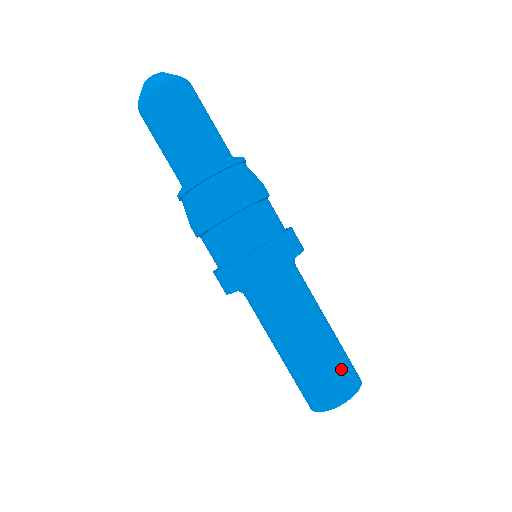
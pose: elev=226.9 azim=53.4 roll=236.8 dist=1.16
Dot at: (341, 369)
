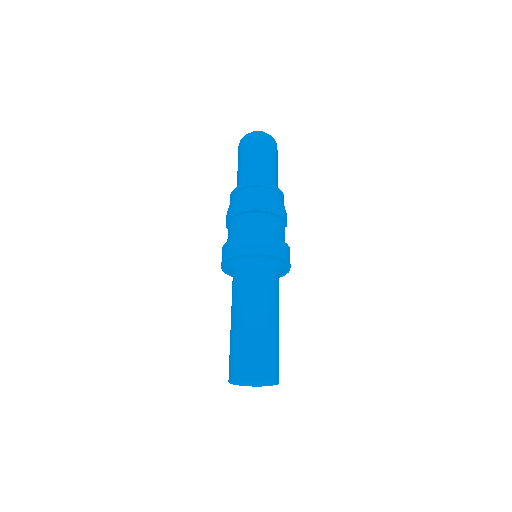
Dot at: (251, 353)
